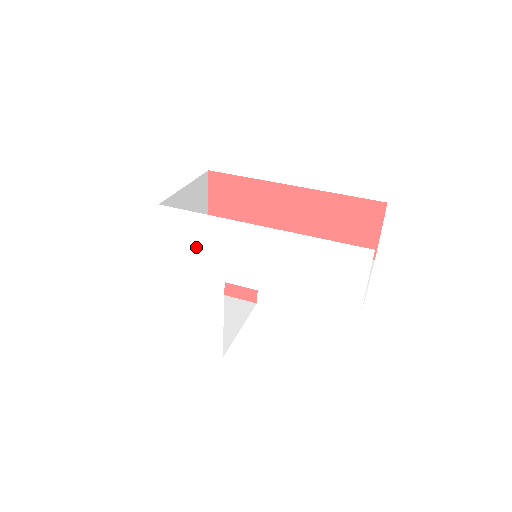
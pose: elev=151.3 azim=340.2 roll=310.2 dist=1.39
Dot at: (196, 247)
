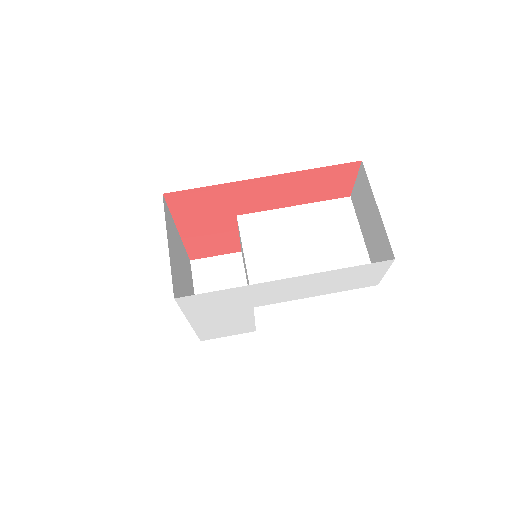
Dot at: (221, 303)
